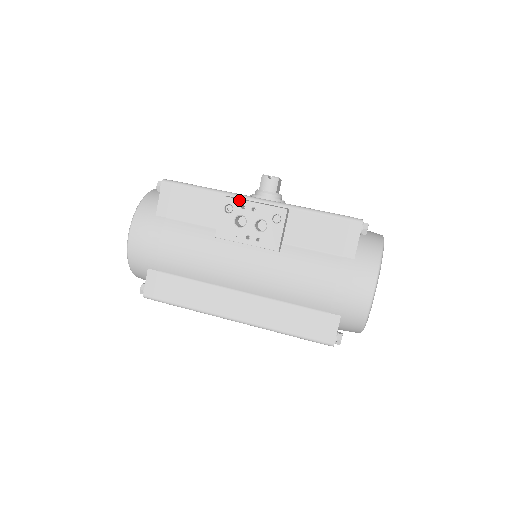
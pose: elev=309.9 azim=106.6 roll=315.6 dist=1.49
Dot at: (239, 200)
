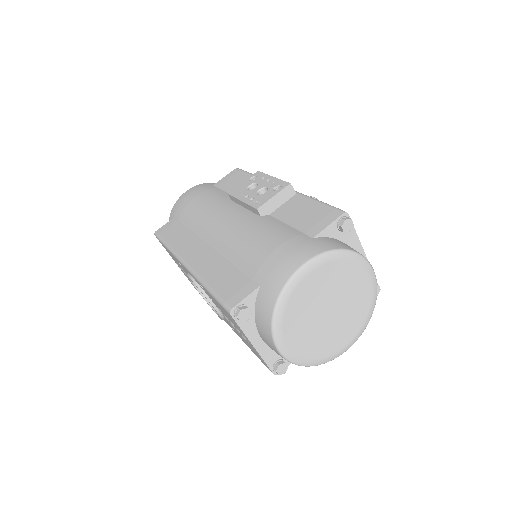
Dot at: (265, 174)
